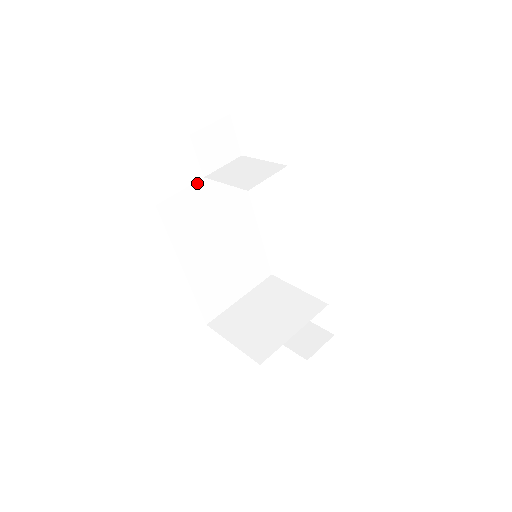
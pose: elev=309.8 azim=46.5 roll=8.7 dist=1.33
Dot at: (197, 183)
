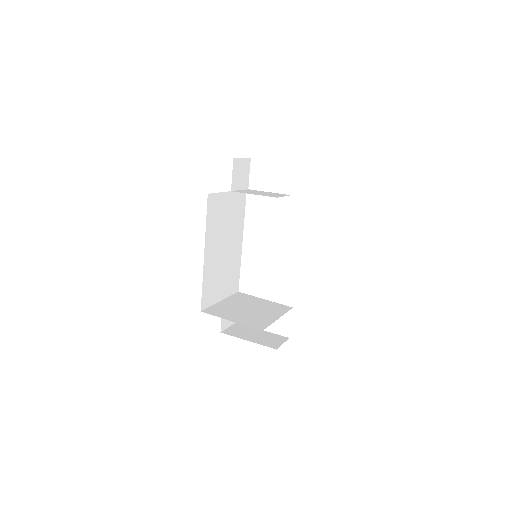
Dot at: (227, 193)
